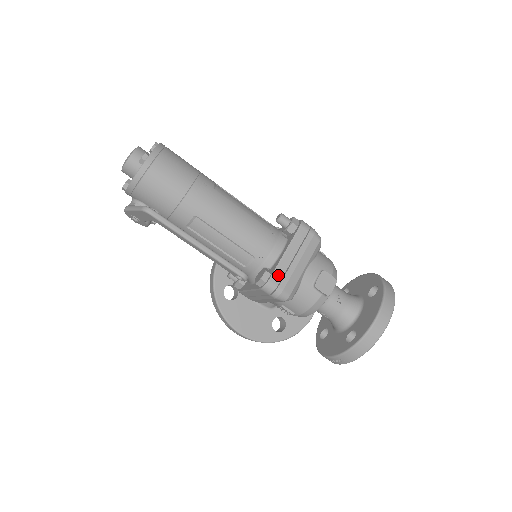
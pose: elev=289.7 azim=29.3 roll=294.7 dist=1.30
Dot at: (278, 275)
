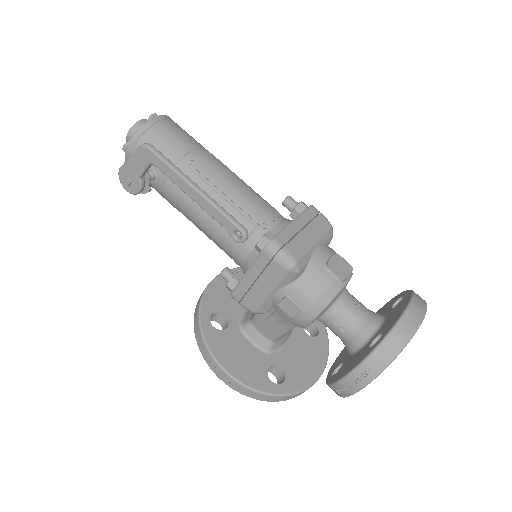
Dot at: (284, 236)
